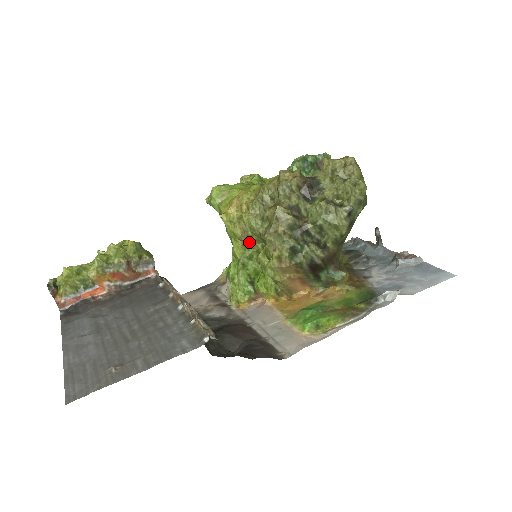
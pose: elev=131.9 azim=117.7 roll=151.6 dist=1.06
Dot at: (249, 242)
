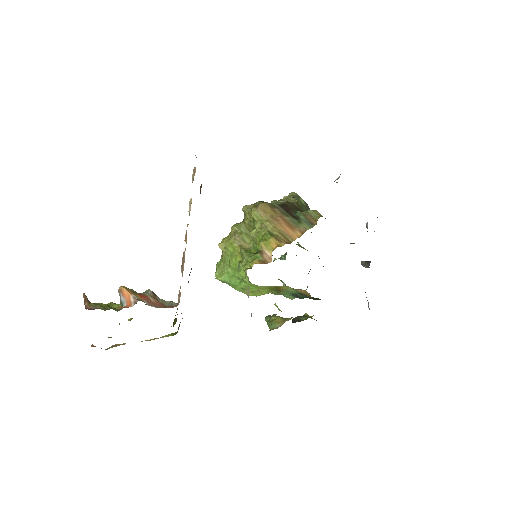
Dot at: (243, 242)
